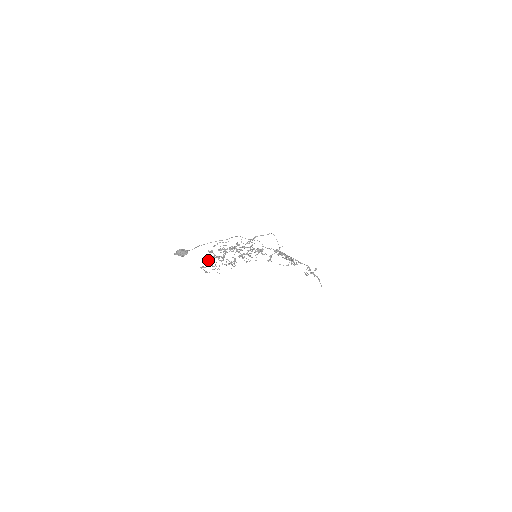
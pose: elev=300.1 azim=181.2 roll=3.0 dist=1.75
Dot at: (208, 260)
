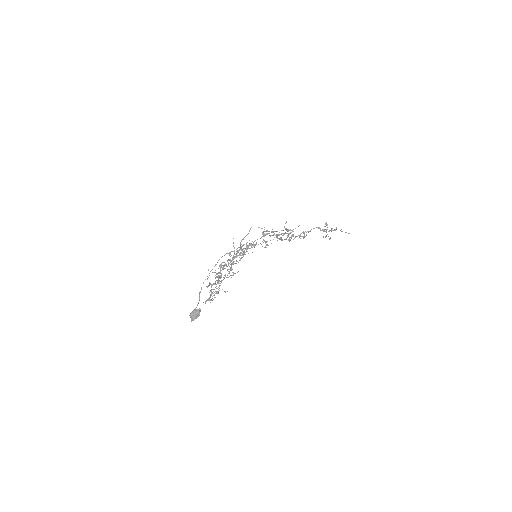
Dot at: (209, 292)
